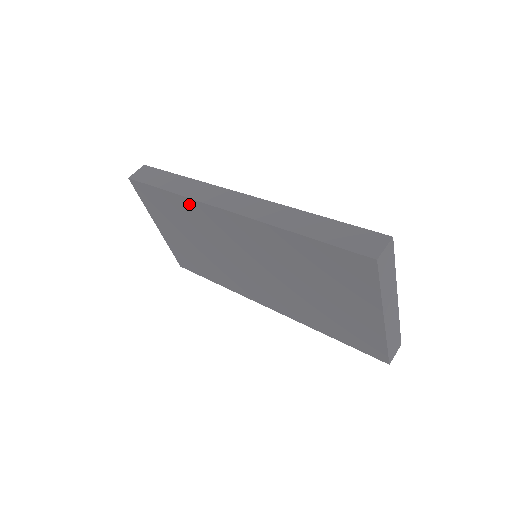
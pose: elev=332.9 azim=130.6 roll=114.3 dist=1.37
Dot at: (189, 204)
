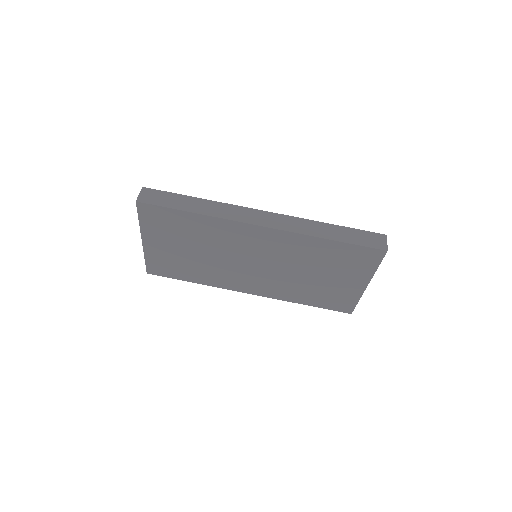
Dot at: (215, 222)
